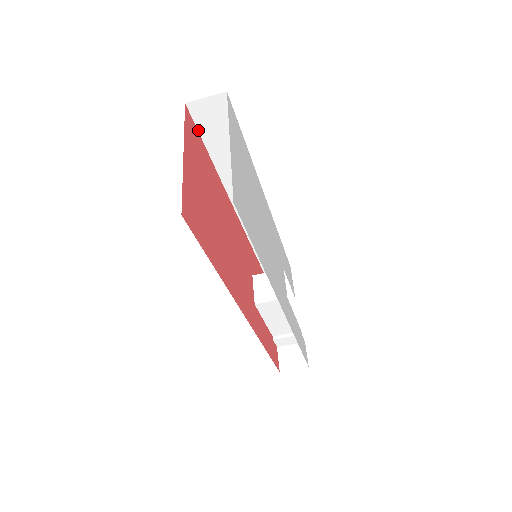
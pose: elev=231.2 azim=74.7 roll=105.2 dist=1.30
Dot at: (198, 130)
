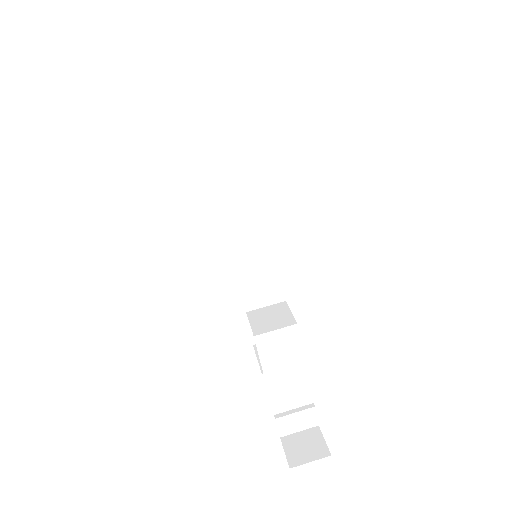
Dot at: (190, 104)
